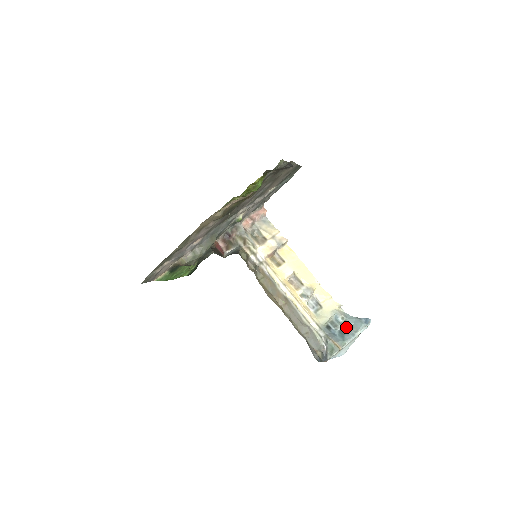
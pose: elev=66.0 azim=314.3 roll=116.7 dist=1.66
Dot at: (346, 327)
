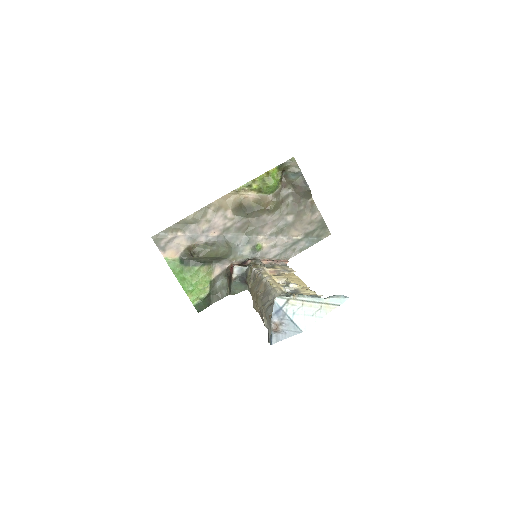
Dot at: occluded
